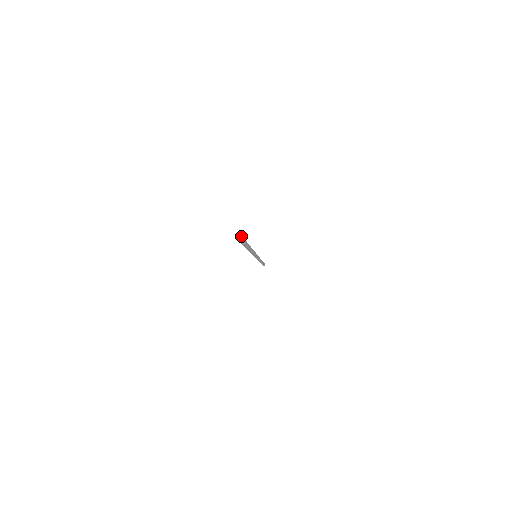
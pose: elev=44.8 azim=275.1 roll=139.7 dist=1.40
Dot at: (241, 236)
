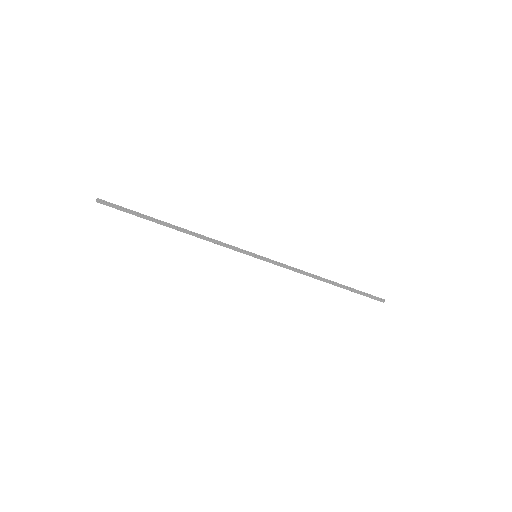
Dot at: (97, 198)
